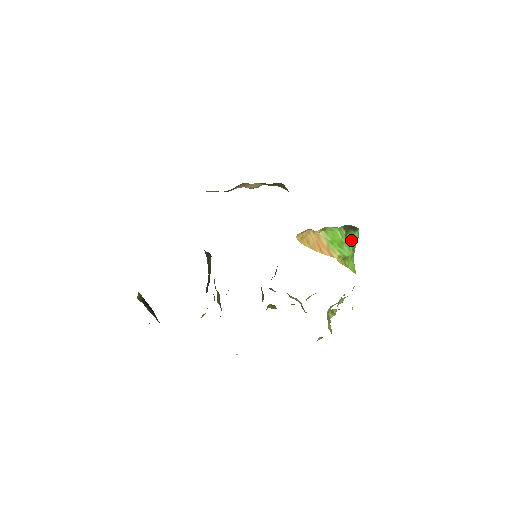
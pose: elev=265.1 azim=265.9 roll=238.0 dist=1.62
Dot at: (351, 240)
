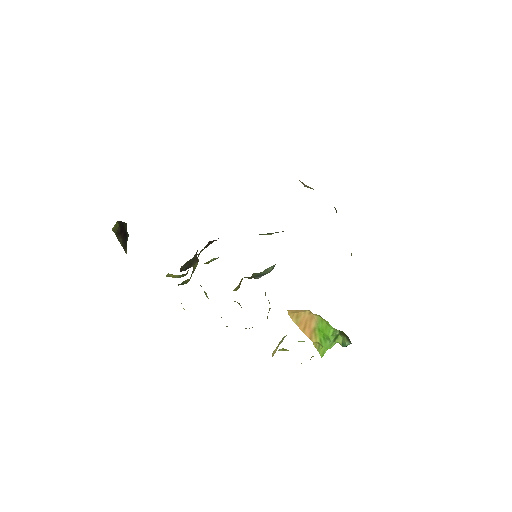
Dot at: (339, 340)
